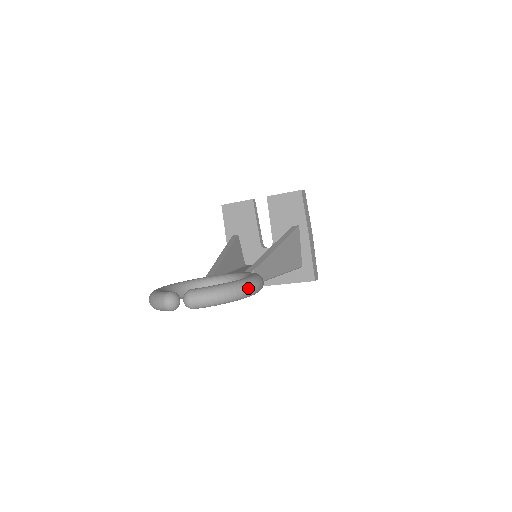
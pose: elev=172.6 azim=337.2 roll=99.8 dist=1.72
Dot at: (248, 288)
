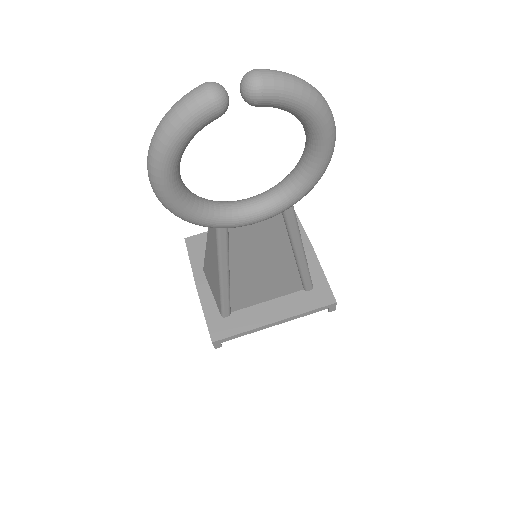
Dot at: (330, 111)
